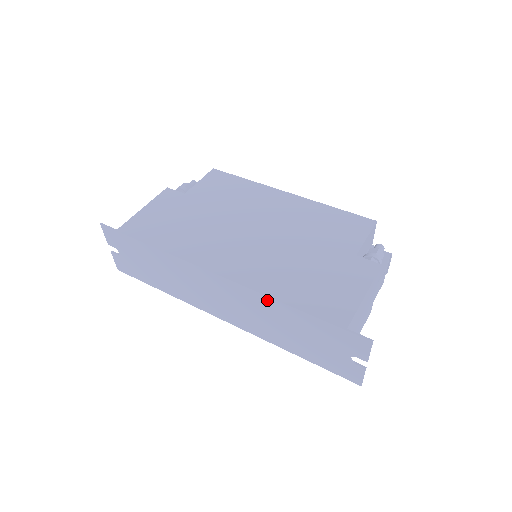
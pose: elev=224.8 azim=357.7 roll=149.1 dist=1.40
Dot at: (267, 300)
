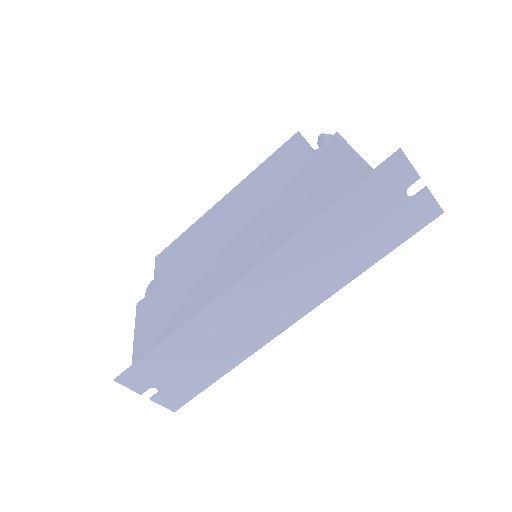
Dot at: (298, 240)
